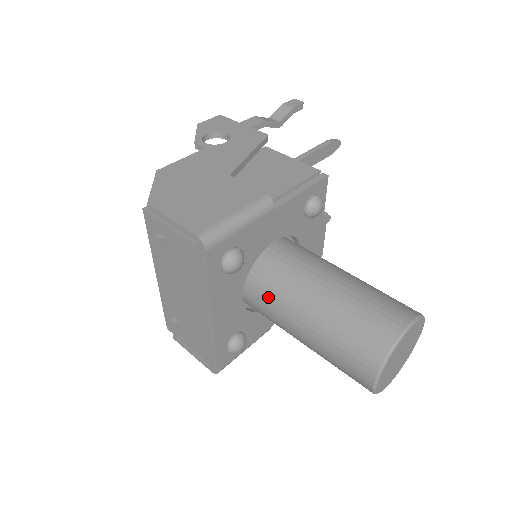
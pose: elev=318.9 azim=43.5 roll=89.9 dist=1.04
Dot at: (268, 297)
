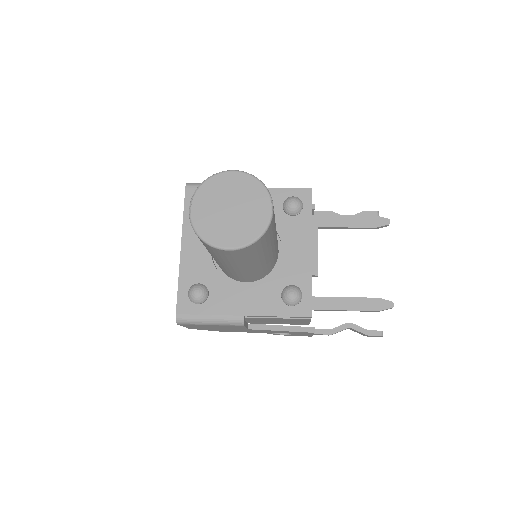
Dot at: occluded
